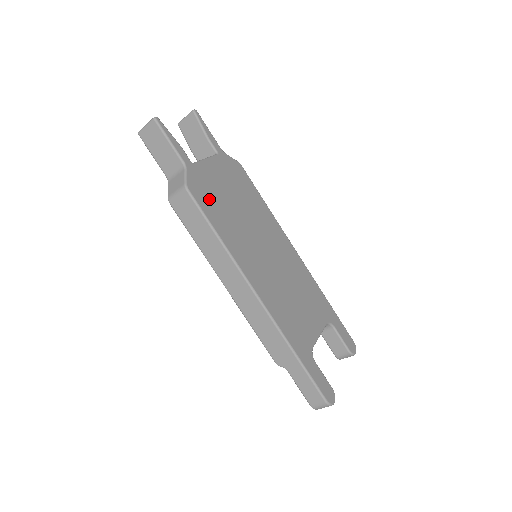
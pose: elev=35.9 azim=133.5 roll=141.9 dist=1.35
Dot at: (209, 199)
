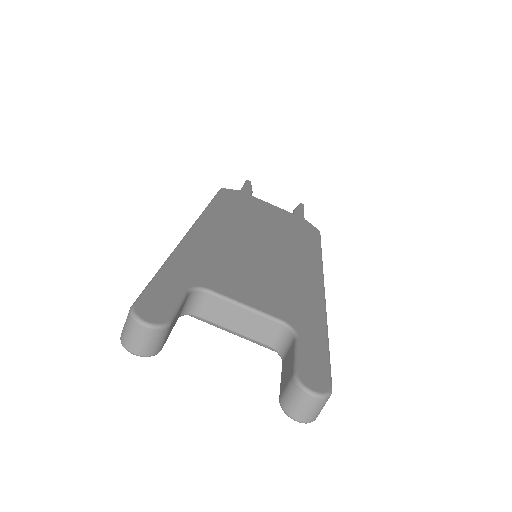
Dot at: (237, 201)
